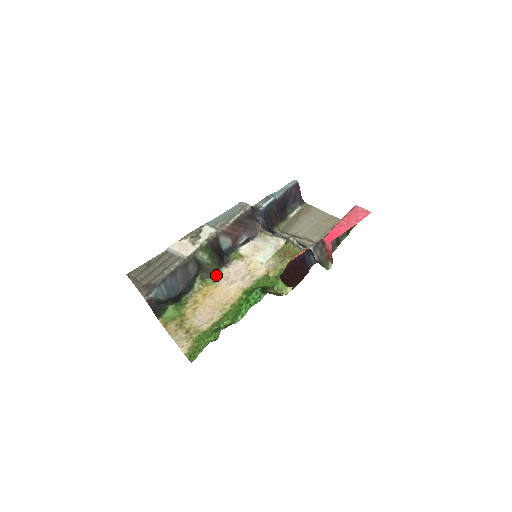
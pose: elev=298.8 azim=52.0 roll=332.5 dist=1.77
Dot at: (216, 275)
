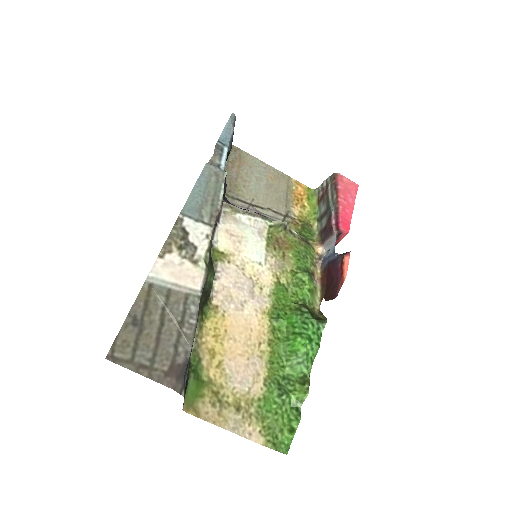
Dot at: (211, 297)
